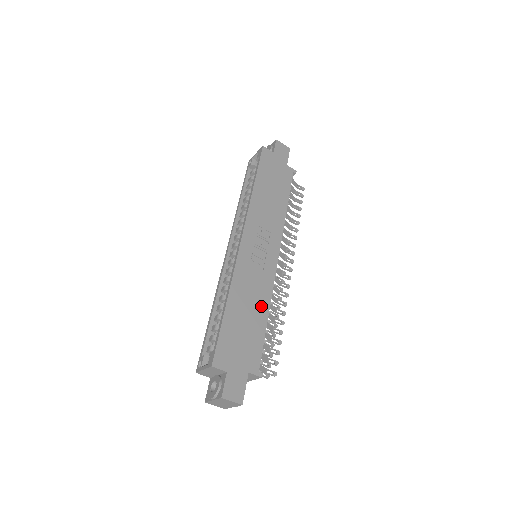
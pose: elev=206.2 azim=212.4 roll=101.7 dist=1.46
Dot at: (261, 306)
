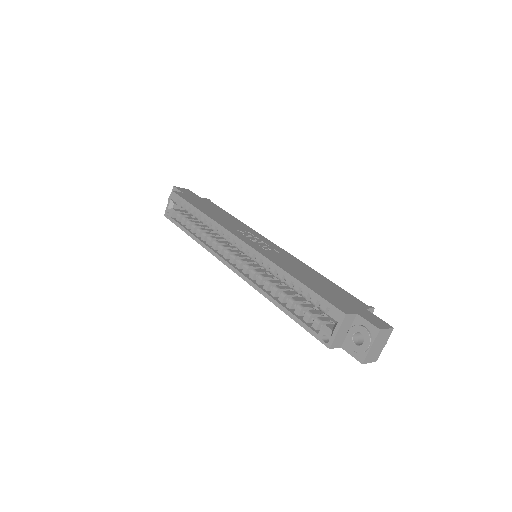
Dot at: (309, 271)
